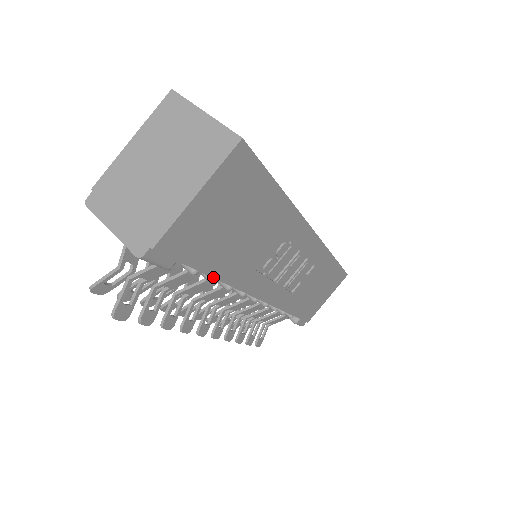
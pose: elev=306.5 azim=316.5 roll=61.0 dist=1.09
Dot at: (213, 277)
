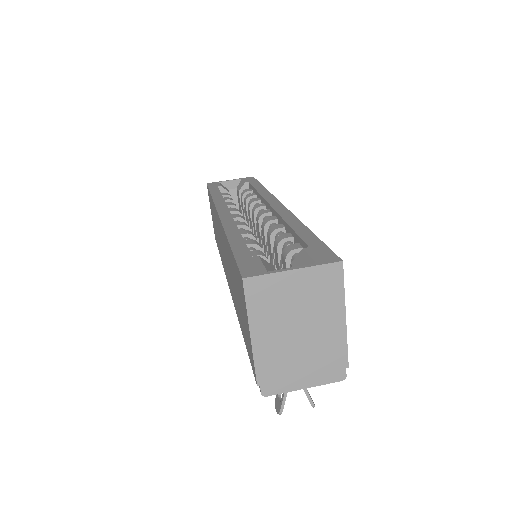
Dot at: occluded
